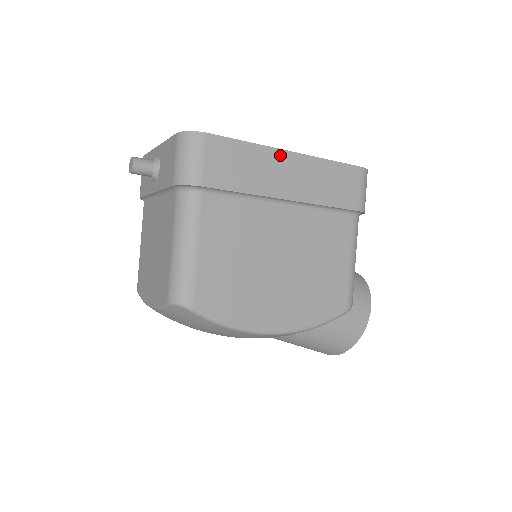
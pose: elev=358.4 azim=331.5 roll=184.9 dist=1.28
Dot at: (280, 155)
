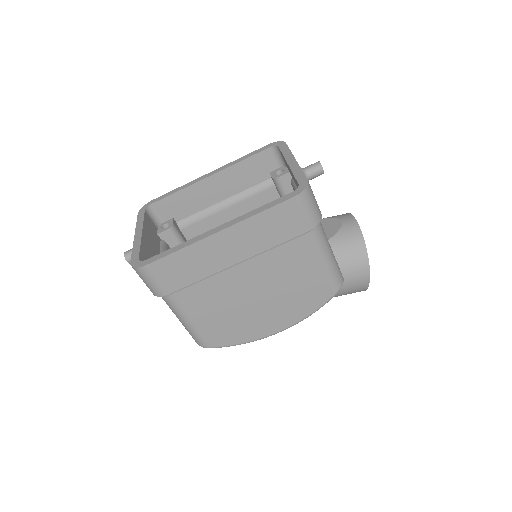
Dot at: (210, 241)
